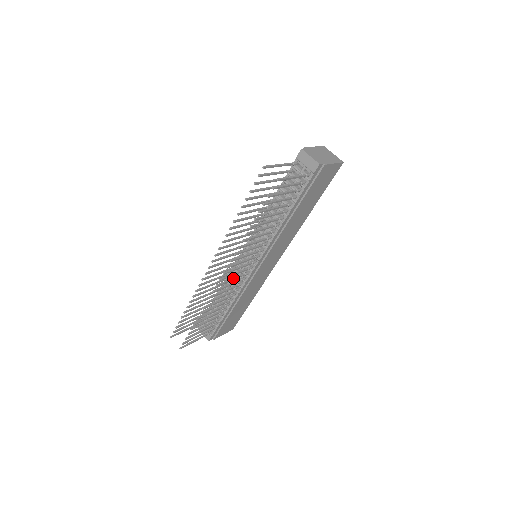
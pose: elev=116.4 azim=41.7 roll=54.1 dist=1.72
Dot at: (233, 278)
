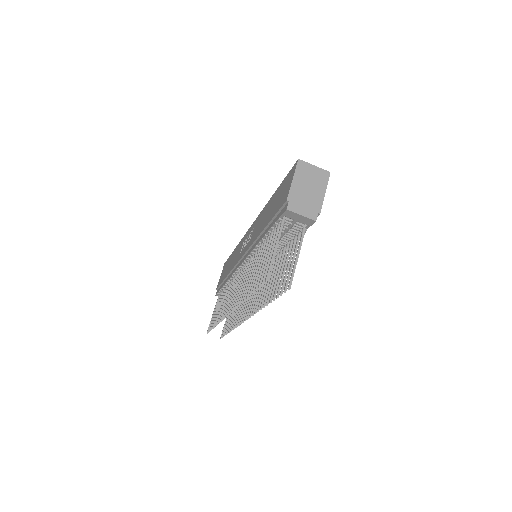
Dot at: (250, 298)
